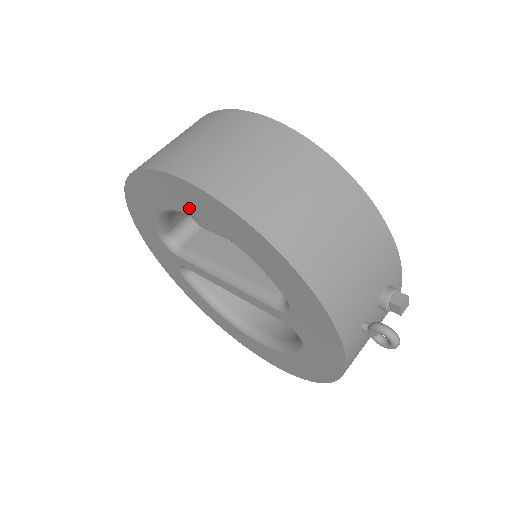
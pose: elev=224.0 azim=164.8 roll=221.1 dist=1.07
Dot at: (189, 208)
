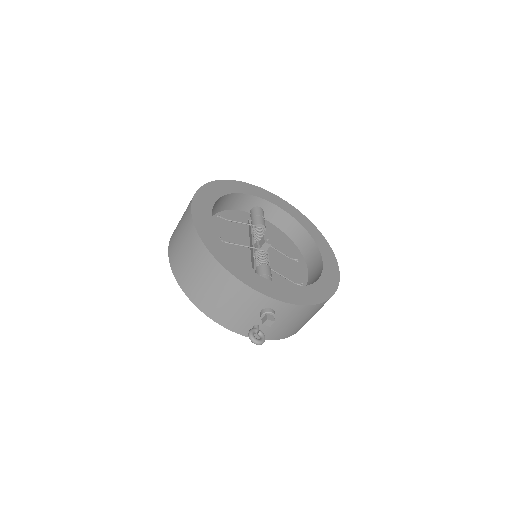
Dot at: occluded
